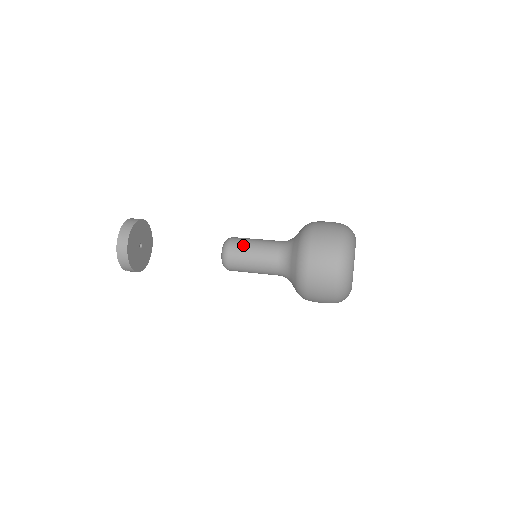
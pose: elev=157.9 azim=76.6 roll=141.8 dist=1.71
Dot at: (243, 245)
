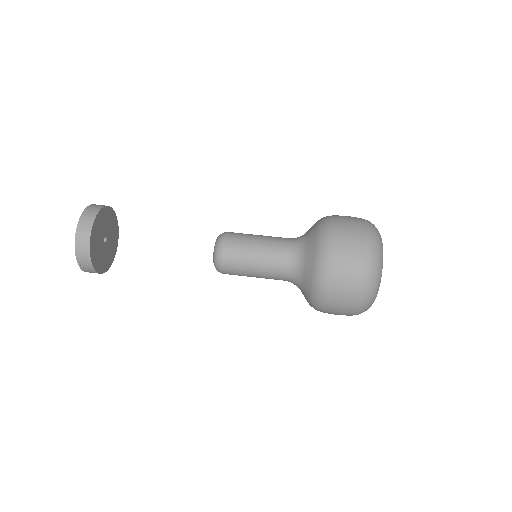
Dot at: (244, 237)
